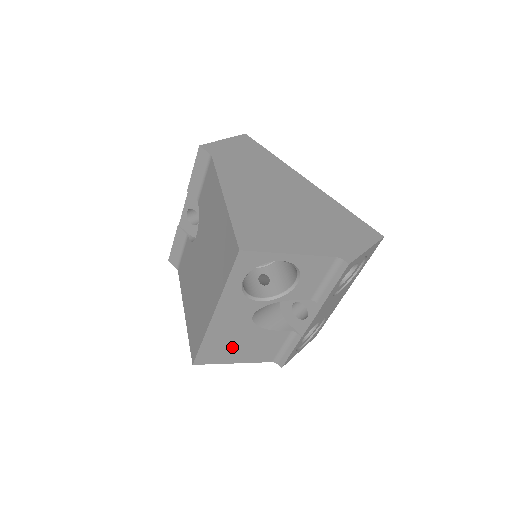
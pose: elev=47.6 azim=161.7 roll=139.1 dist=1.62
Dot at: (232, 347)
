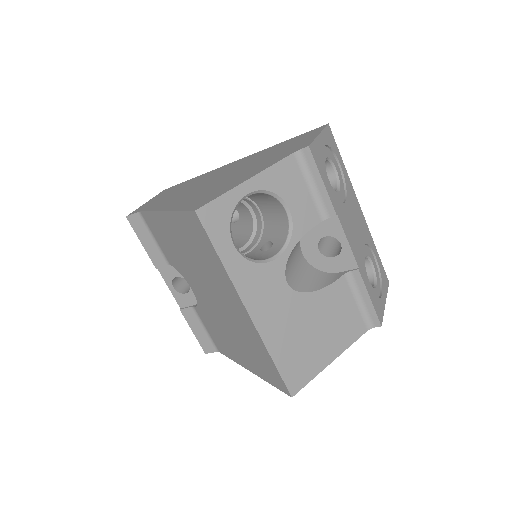
Dot at: (308, 341)
